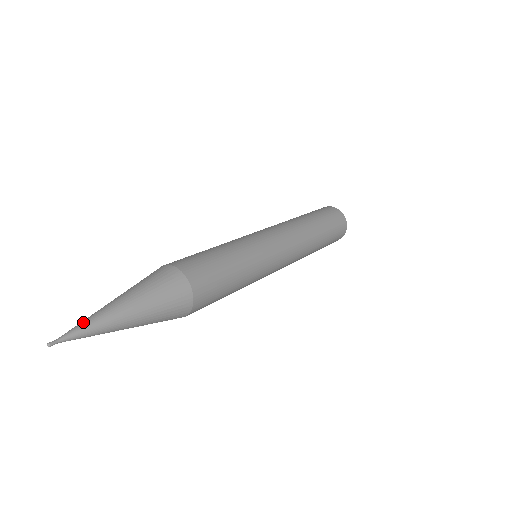
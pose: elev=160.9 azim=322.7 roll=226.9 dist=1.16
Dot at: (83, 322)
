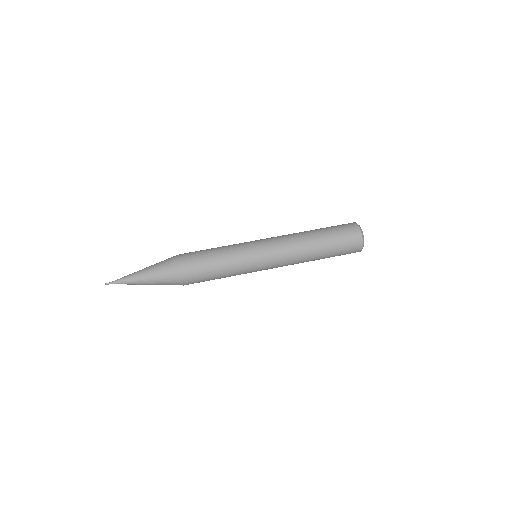
Dot at: (124, 282)
